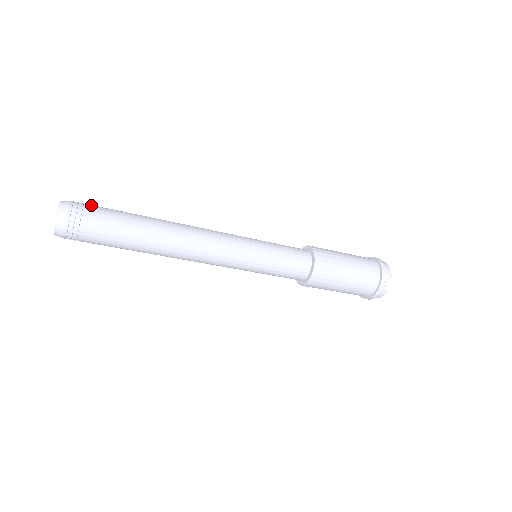
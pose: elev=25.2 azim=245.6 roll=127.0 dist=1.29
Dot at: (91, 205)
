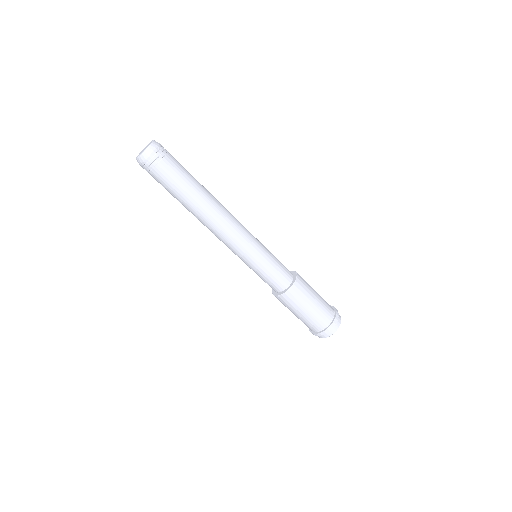
Dot at: occluded
